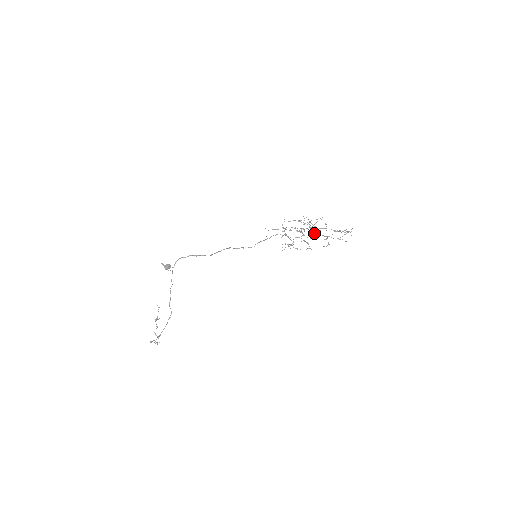
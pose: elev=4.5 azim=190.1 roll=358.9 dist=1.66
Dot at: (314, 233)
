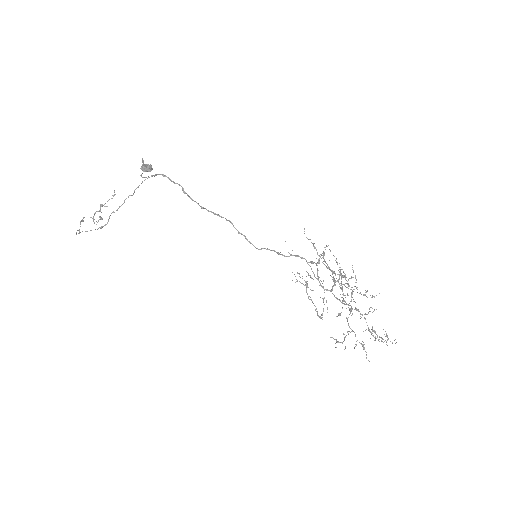
Dot at: occluded
